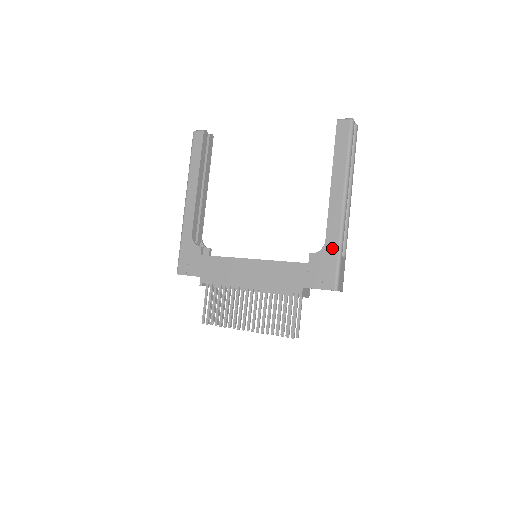
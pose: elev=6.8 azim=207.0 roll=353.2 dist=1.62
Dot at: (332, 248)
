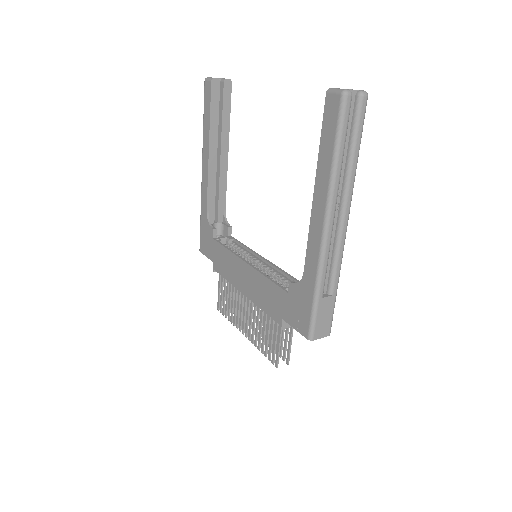
Dot at: (309, 286)
